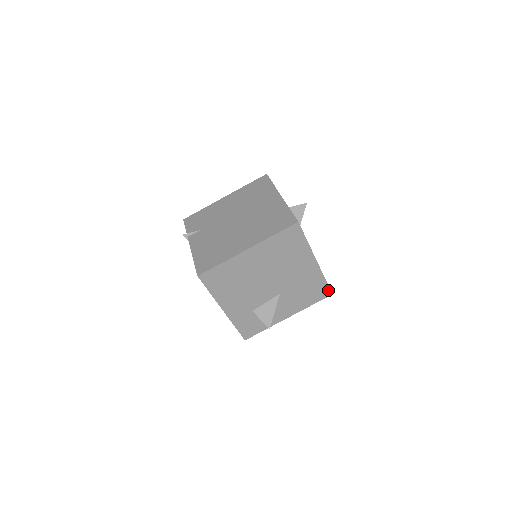
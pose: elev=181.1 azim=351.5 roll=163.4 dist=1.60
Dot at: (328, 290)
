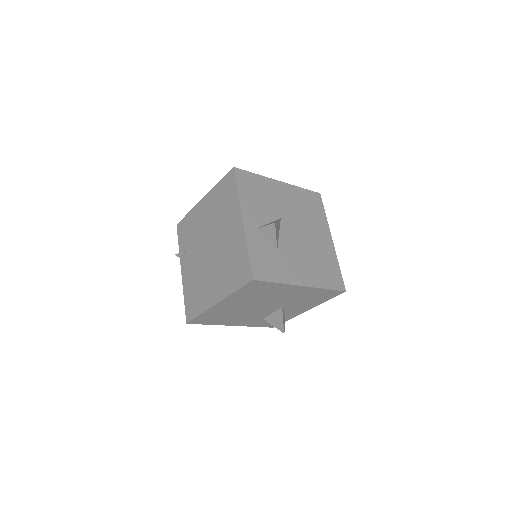
Dot at: (338, 291)
